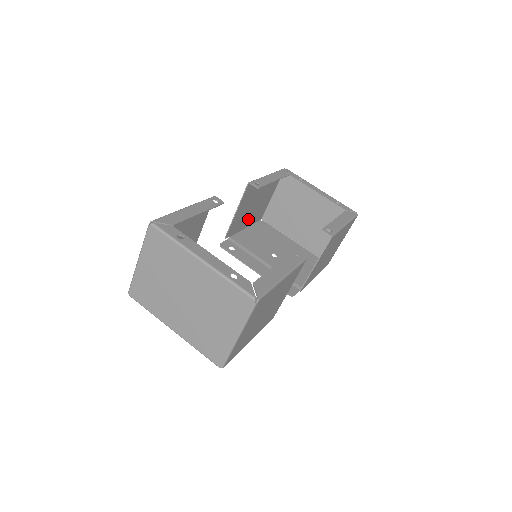
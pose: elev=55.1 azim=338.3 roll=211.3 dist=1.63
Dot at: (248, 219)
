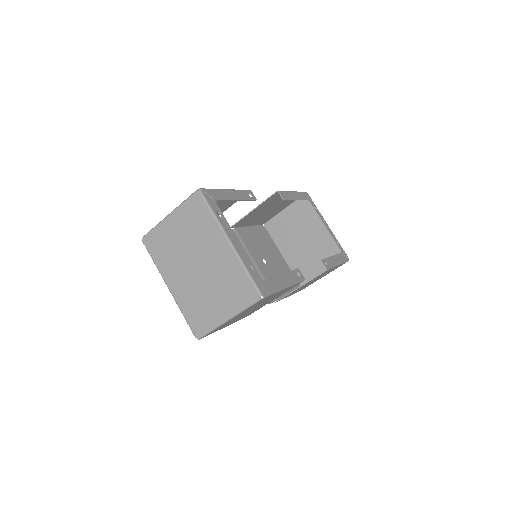
Dot at: (256, 220)
